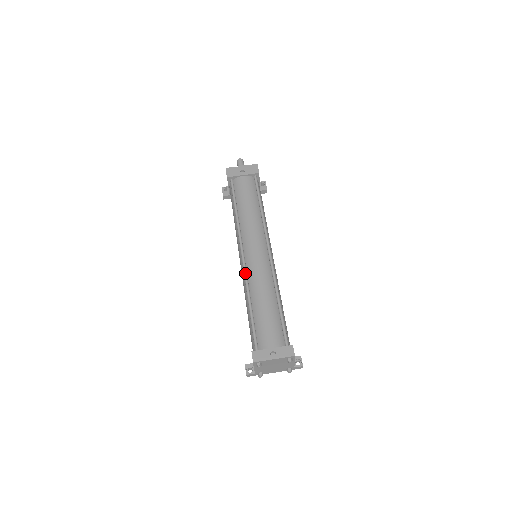
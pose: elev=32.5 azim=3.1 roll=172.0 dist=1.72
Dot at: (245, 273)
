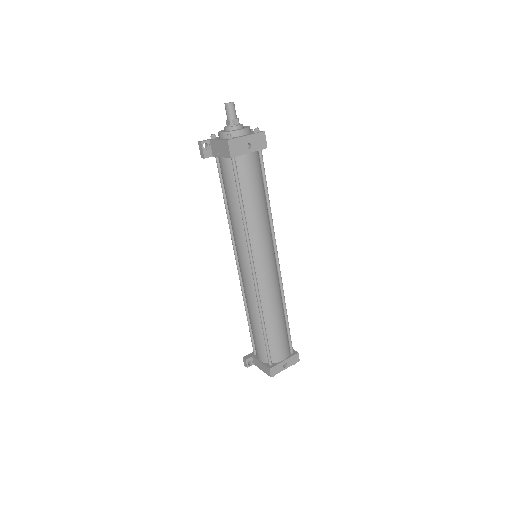
Dot at: (258, 293)
